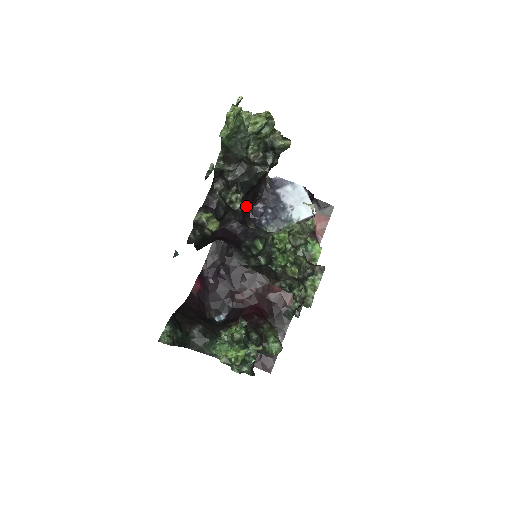
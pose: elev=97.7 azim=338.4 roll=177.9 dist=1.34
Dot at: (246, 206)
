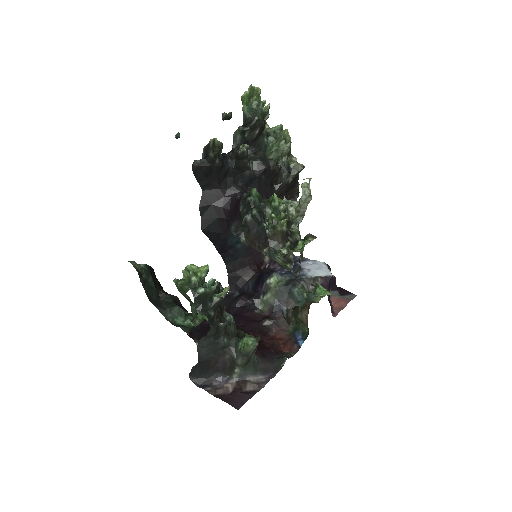
Dot at: occluded
